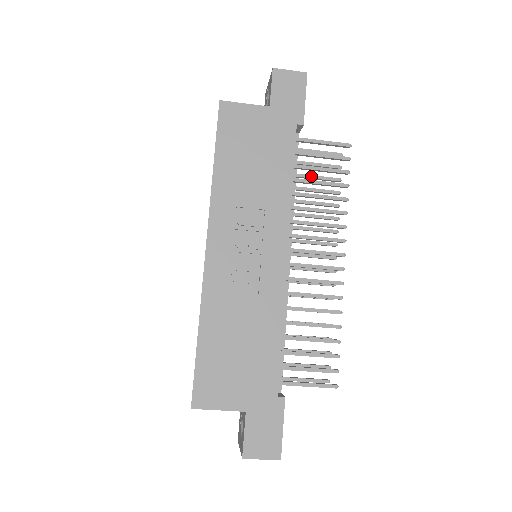
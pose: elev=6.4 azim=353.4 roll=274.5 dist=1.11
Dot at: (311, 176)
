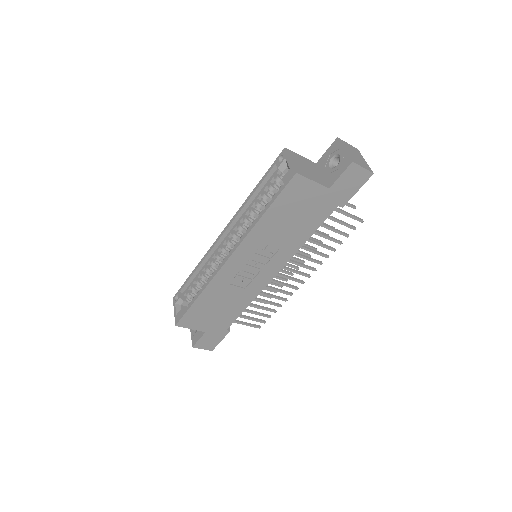
Dot at: occluded
